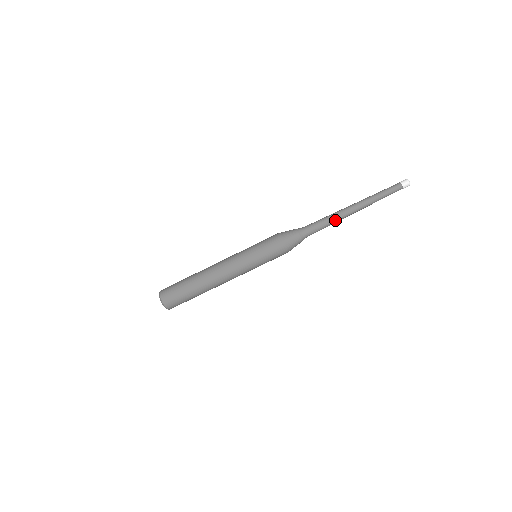
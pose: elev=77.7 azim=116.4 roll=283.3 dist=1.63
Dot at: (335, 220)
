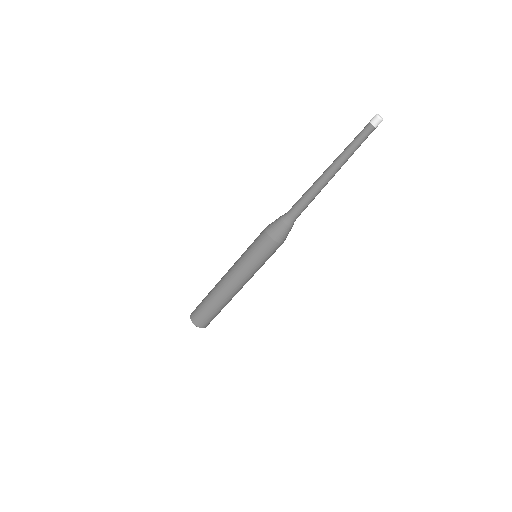
Dot at: (317, 194)
